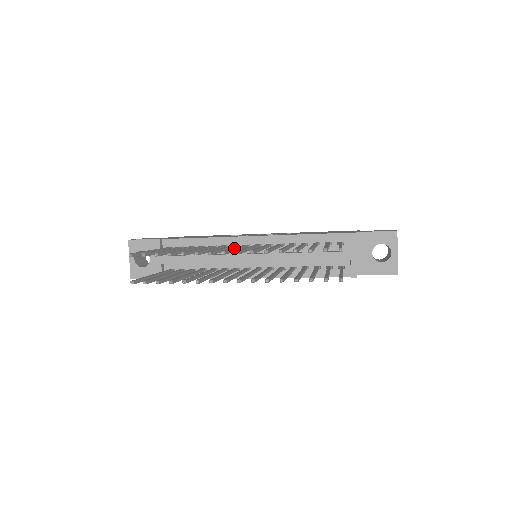
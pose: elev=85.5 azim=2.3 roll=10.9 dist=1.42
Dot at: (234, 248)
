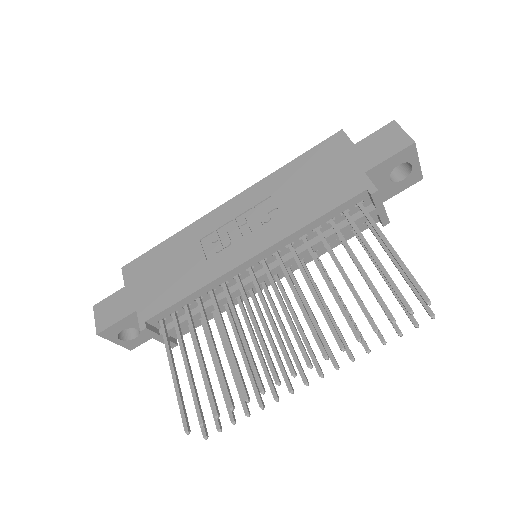
Dot at: (277, 331)
